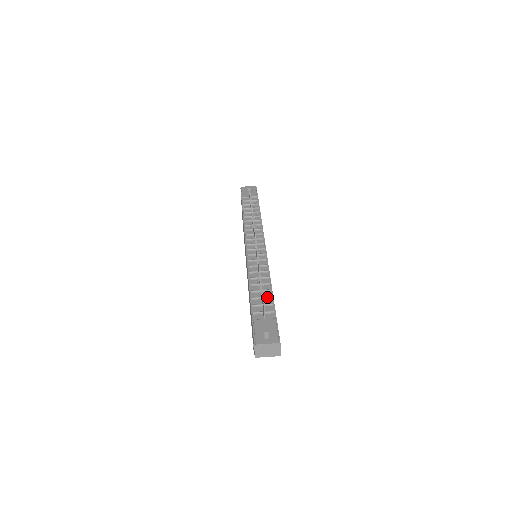
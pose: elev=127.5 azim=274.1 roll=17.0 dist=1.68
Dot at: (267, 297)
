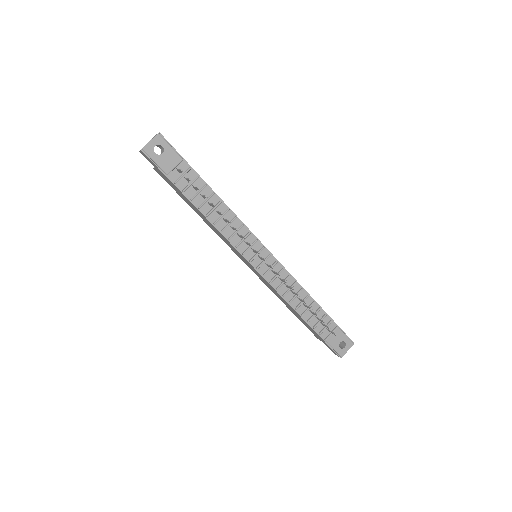
Dot at: (318, 312)
